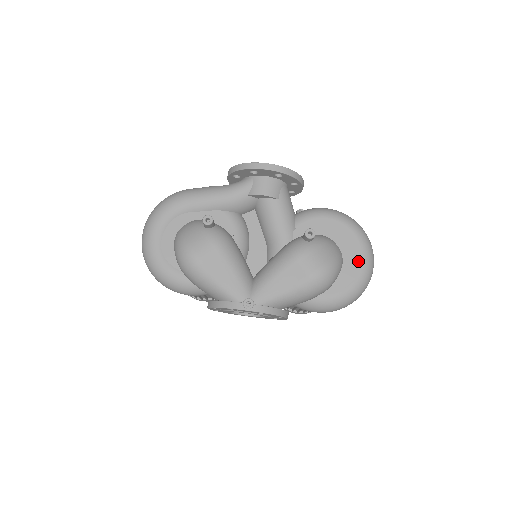
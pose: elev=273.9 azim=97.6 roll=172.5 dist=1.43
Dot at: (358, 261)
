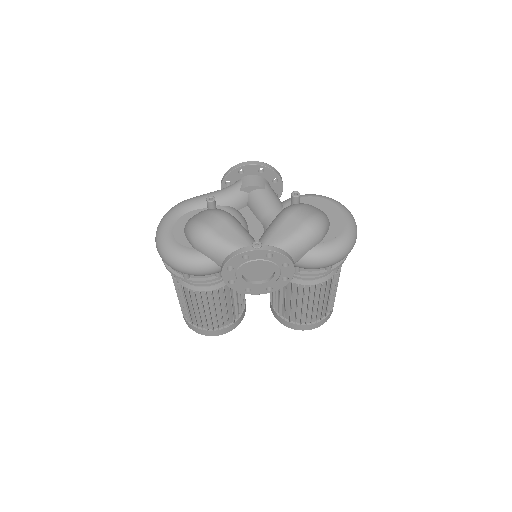
Dot at: (342, 218)
